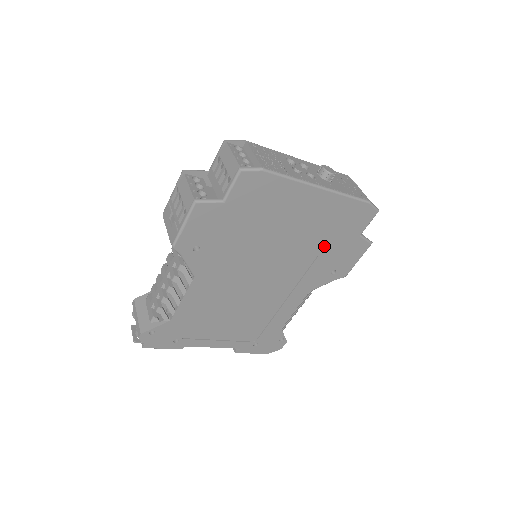
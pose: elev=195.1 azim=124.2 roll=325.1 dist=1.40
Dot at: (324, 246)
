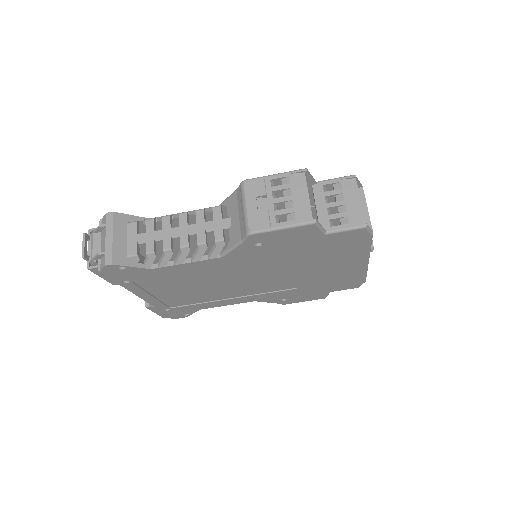
Dot at: (309, 286)
